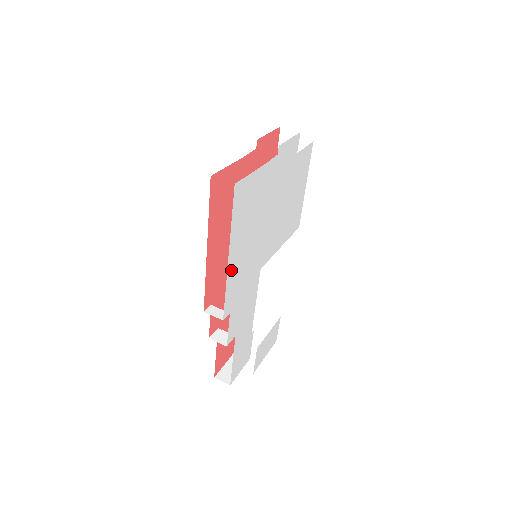
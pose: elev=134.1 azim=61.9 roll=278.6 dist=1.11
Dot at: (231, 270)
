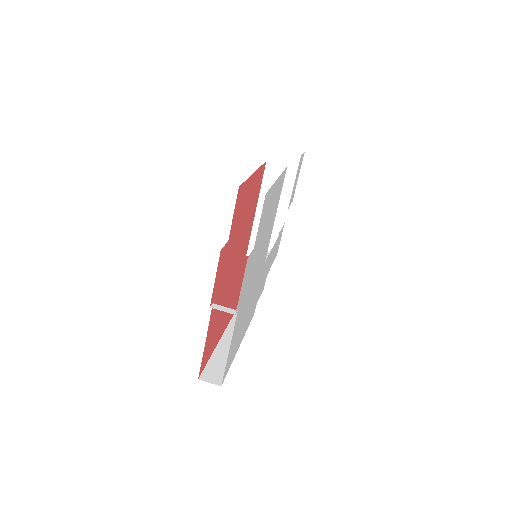
Dot at: (245, 331)
